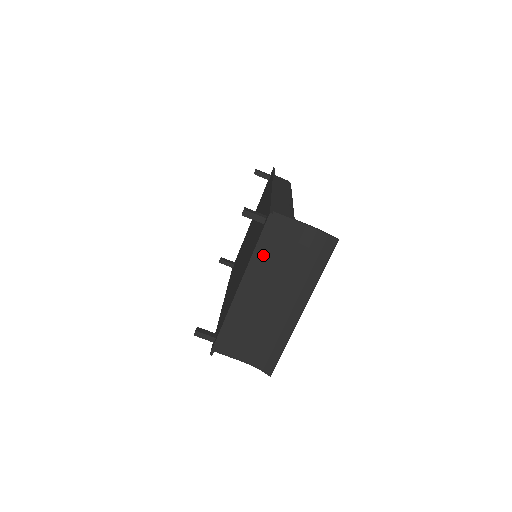
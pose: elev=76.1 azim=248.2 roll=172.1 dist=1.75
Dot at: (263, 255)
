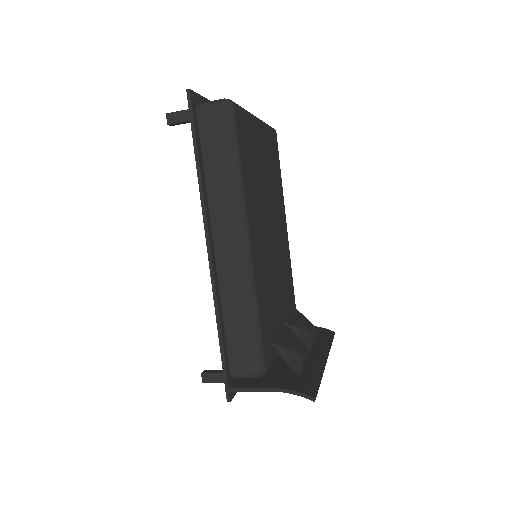
Dot at: occluded
